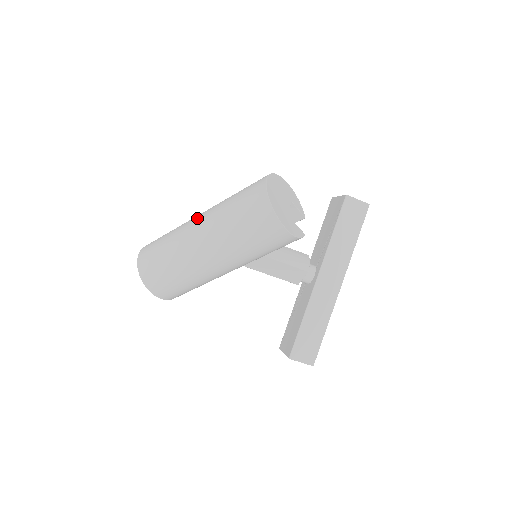
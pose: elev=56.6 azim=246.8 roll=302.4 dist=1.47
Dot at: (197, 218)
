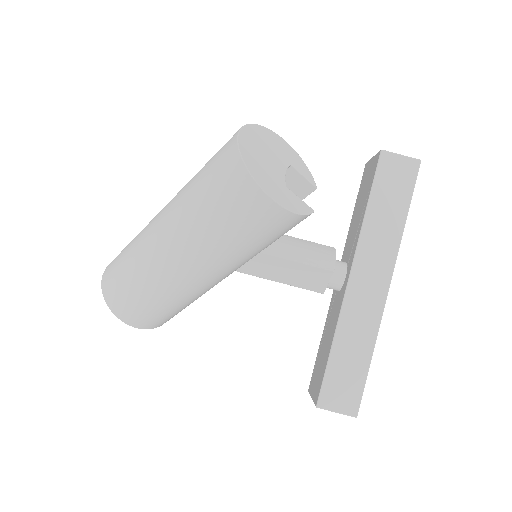
Dot at: occluded
